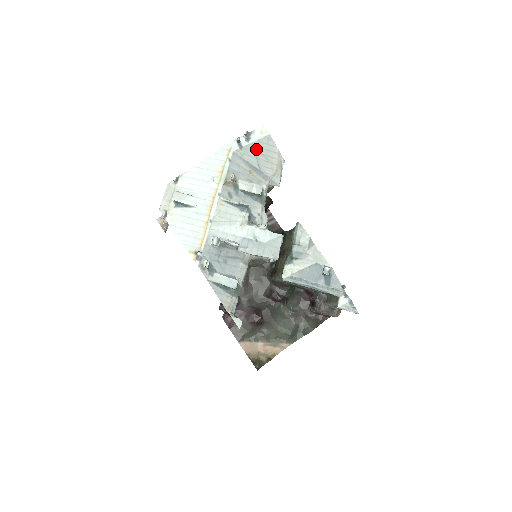
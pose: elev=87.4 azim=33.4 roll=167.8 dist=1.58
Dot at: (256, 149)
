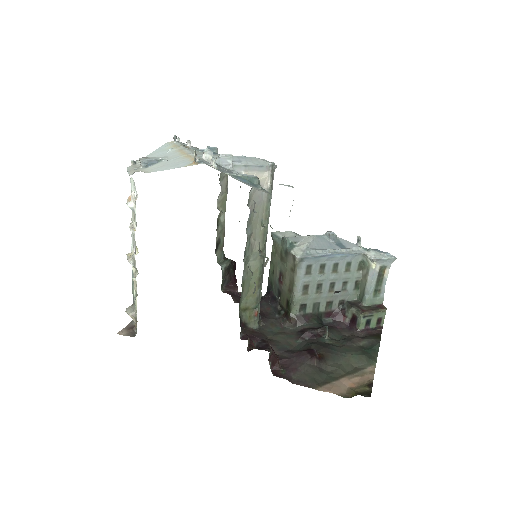
Dot at: occluded
